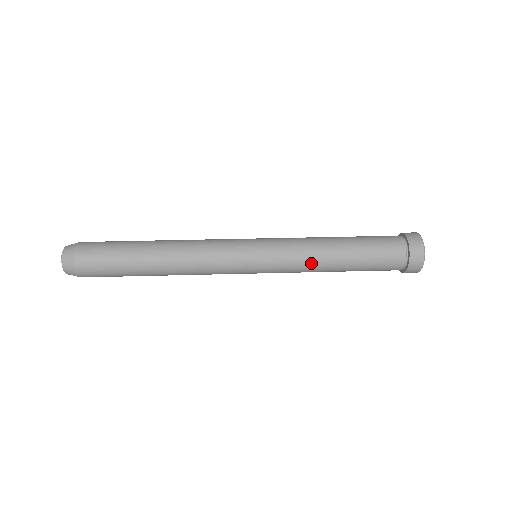
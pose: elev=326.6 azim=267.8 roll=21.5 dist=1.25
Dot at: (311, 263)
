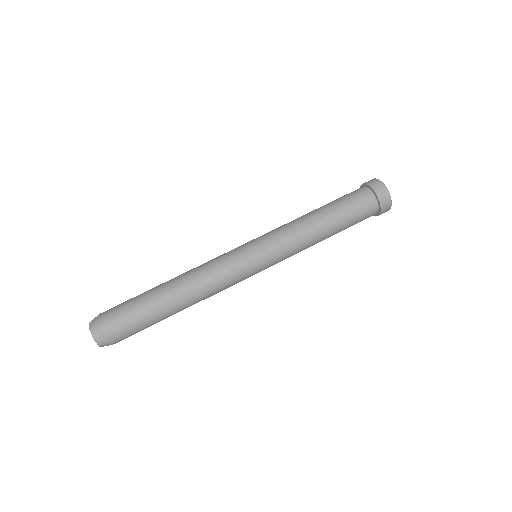
Dot at: occluded
